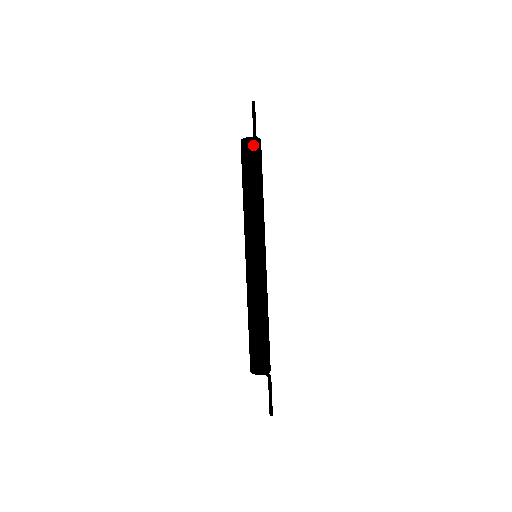
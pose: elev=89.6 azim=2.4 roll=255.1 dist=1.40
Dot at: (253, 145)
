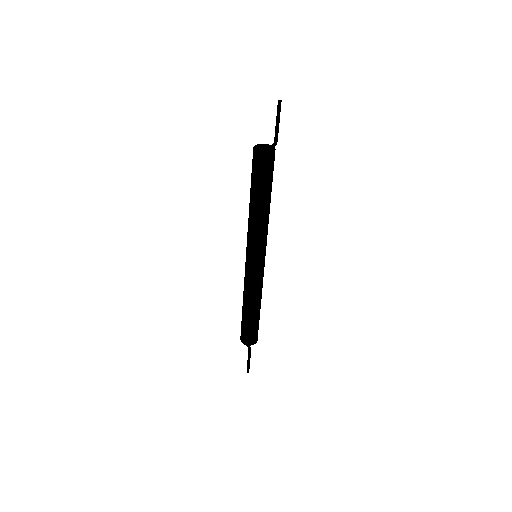
Dot at: (258, 158)
